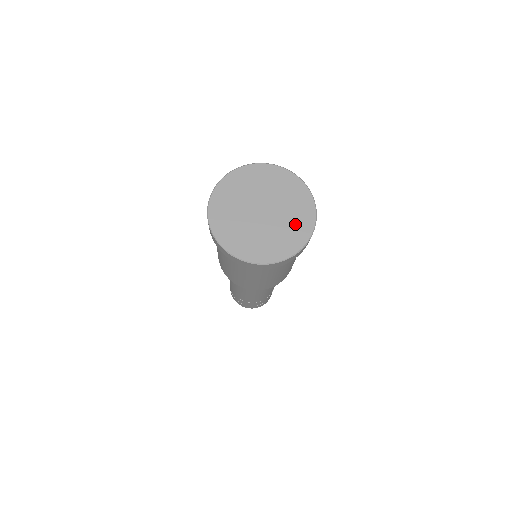
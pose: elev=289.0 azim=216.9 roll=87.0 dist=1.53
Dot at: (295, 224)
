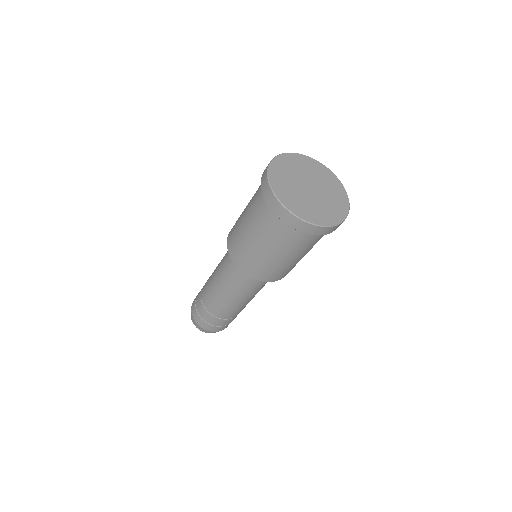
Dot at: (332, 208)
